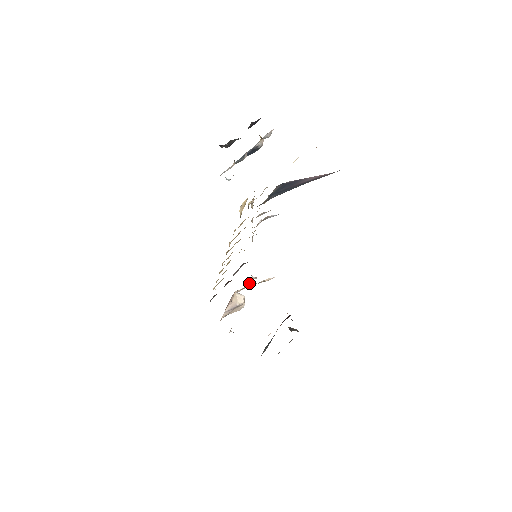
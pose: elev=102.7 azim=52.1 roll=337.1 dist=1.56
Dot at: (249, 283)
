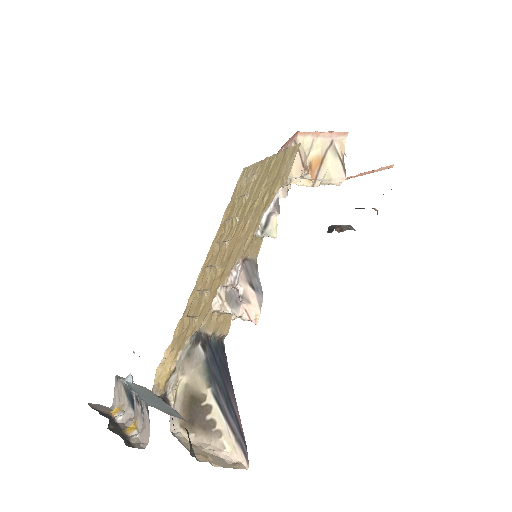
Dot at: (305, 162)
